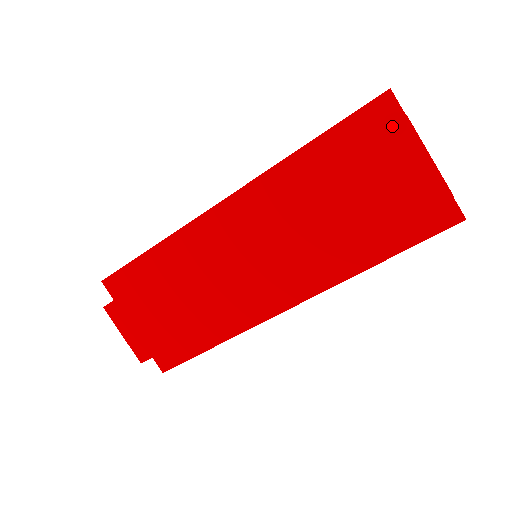
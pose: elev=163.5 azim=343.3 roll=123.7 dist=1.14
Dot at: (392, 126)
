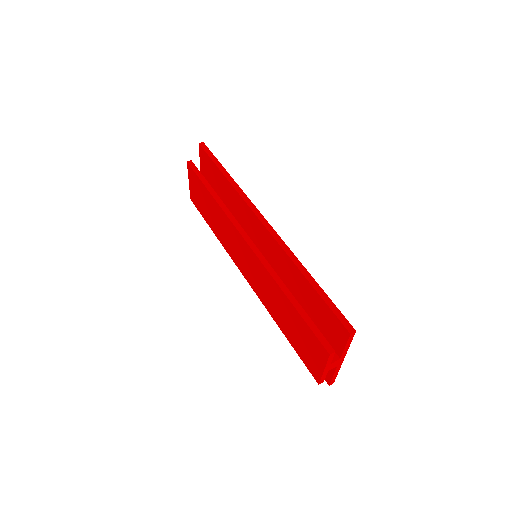
Dot at: (322, 345)
